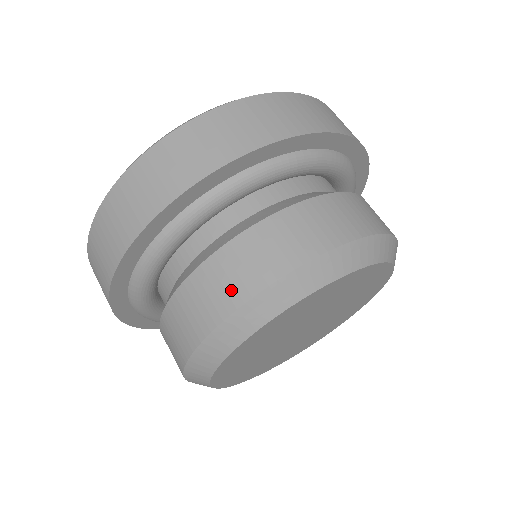
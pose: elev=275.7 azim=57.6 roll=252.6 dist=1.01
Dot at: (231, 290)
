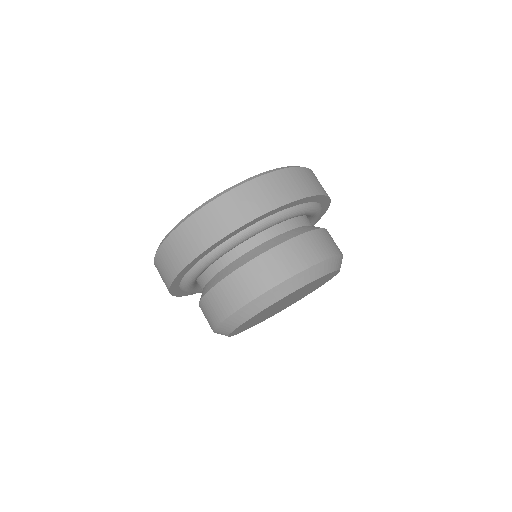
Dot at: (274, 274)
